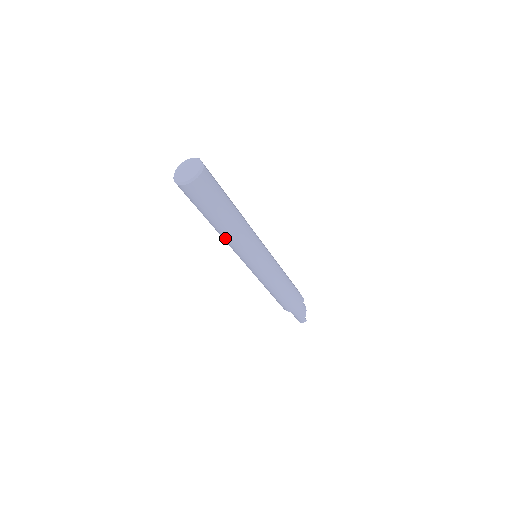
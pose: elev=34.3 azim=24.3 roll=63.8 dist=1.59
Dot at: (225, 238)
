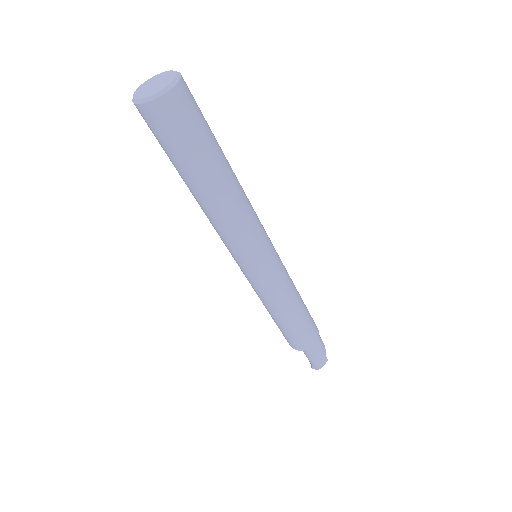
Dot at: (221, 214)
